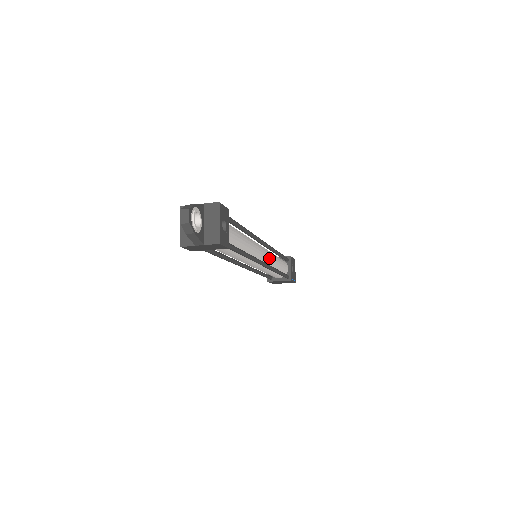
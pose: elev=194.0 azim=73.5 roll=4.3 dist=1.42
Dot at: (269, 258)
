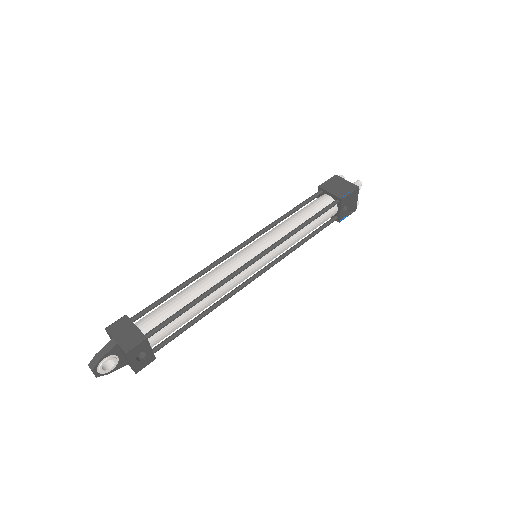
Dot at: (272, 257)
